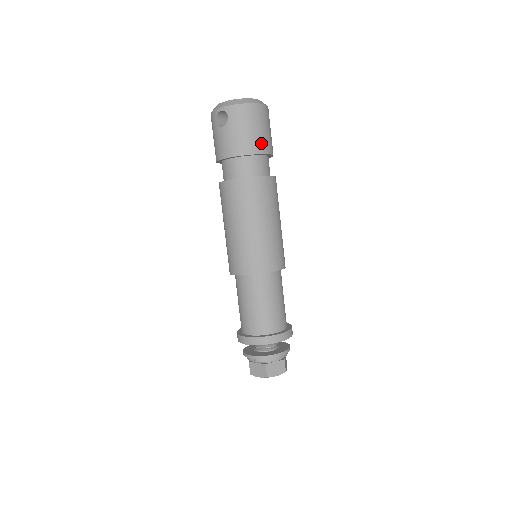
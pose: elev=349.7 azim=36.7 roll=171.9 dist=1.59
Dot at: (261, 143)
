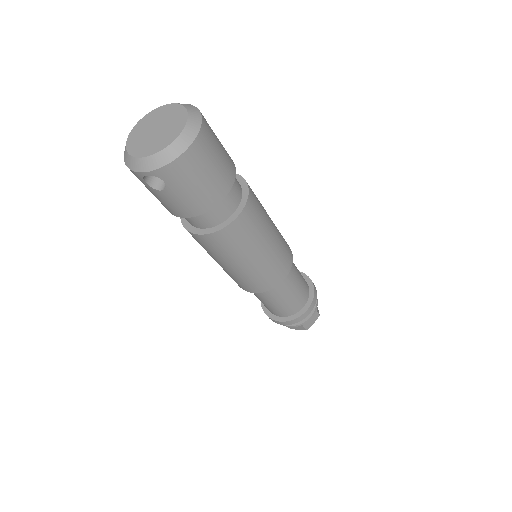
Dot at: (222, 182)
